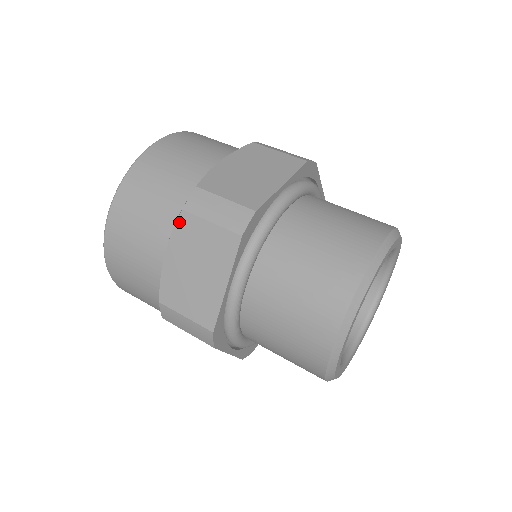
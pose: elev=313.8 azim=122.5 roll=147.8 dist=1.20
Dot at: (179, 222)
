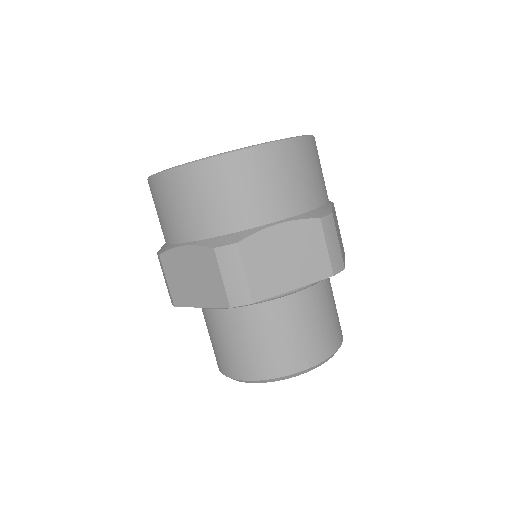
Dot at: occluded
